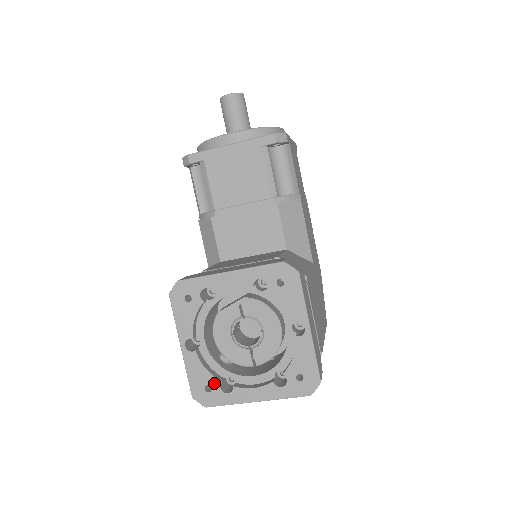
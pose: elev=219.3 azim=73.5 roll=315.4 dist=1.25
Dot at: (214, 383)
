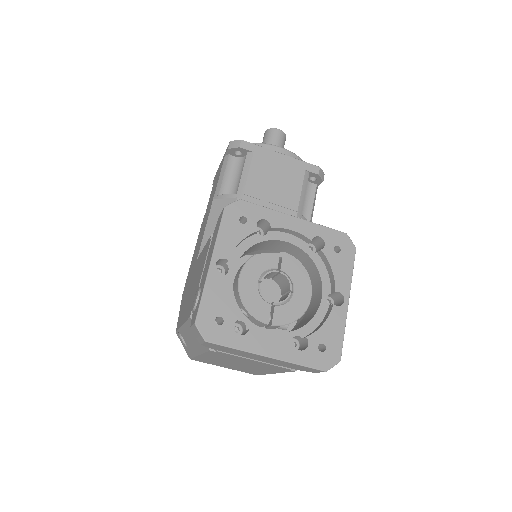
Dot at: (229, 317)
